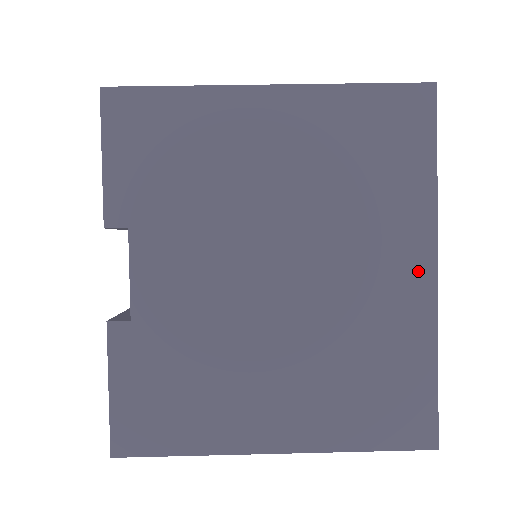
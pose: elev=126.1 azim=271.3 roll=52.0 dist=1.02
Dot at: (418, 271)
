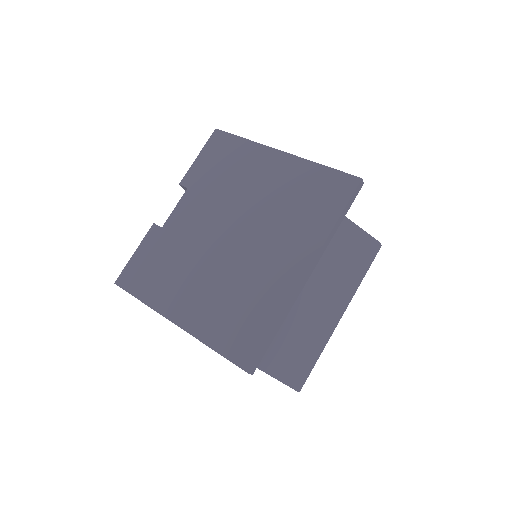
Dot at: (297, 268)
